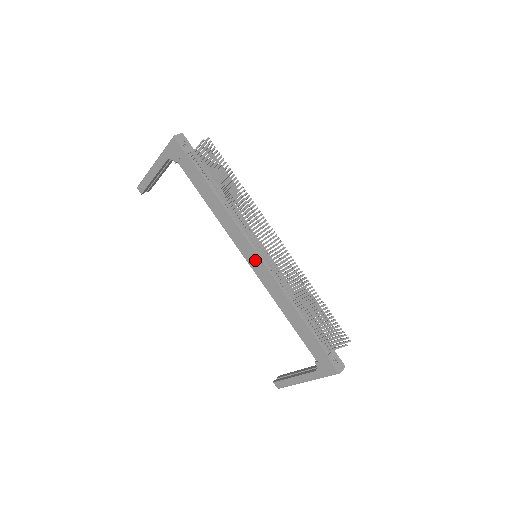
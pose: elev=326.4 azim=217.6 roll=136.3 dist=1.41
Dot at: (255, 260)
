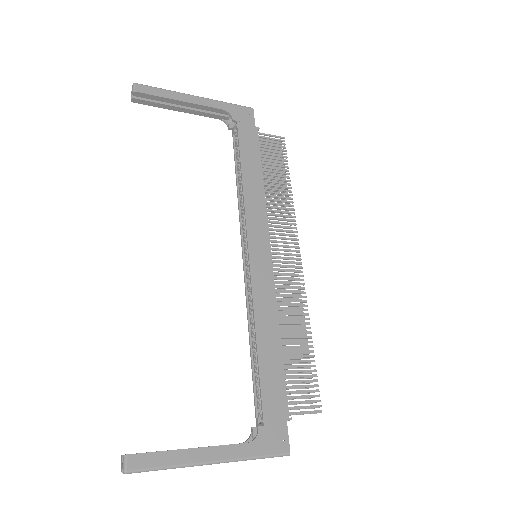
Dot at: (263, 256)
